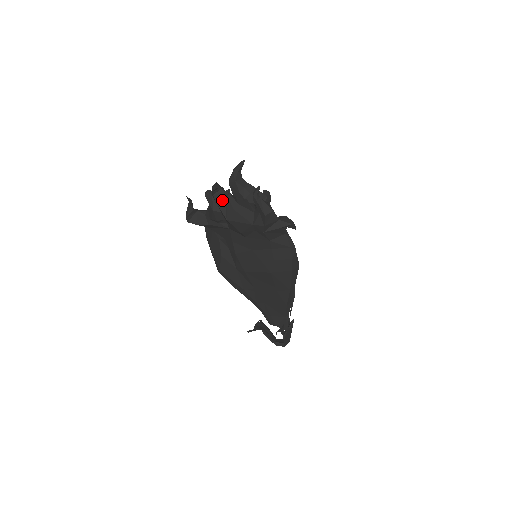
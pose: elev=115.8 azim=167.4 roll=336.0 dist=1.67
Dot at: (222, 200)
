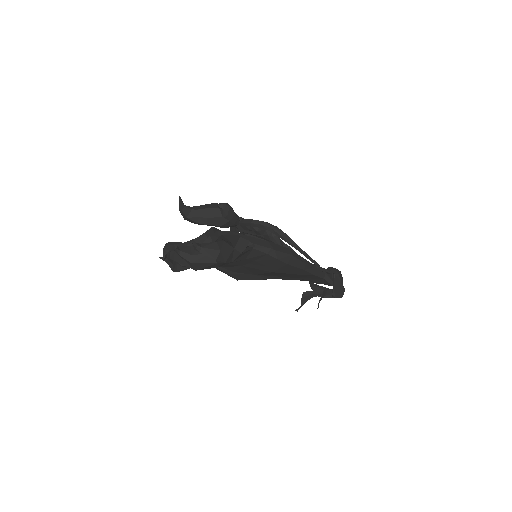
Dot at: (179, 258)
